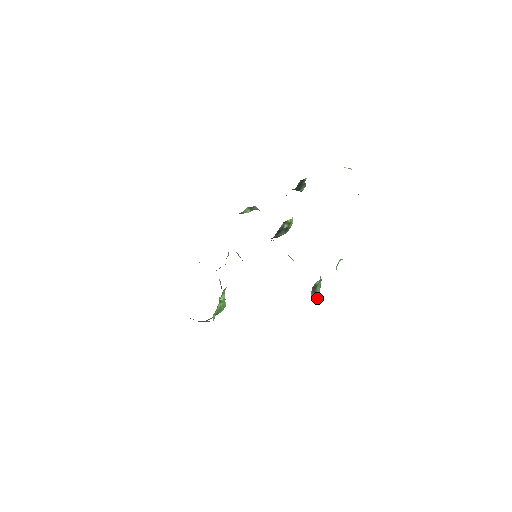
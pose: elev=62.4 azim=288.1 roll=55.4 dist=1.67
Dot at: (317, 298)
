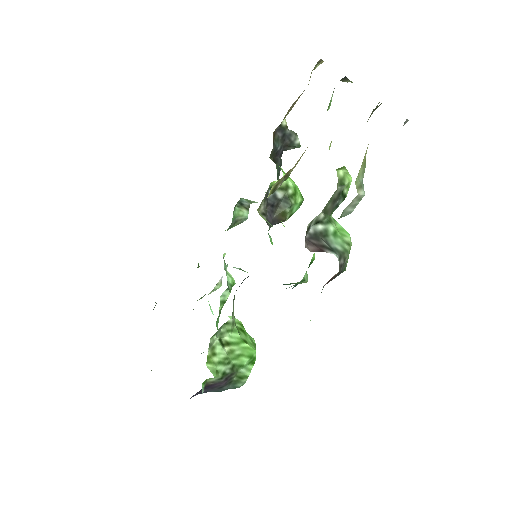
Dot at: occluded
